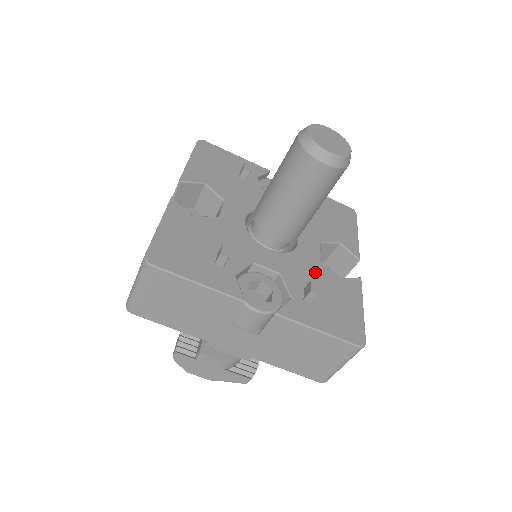
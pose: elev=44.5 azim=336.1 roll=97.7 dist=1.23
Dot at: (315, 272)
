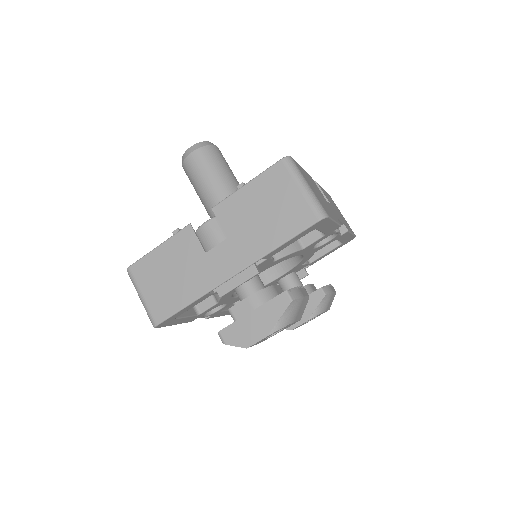
Dot at: occluded
